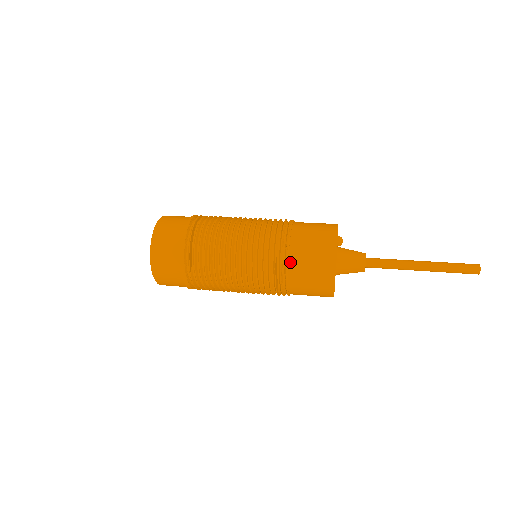
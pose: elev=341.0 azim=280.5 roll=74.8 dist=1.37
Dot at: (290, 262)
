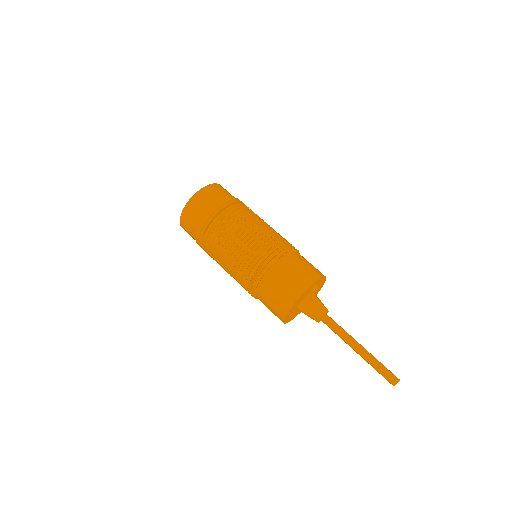
Dot at: (267, 278)
